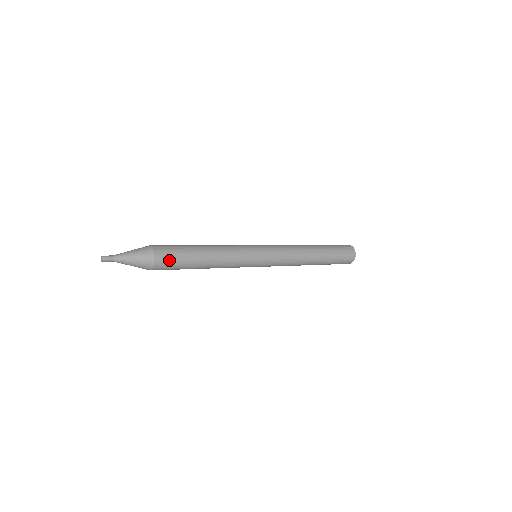
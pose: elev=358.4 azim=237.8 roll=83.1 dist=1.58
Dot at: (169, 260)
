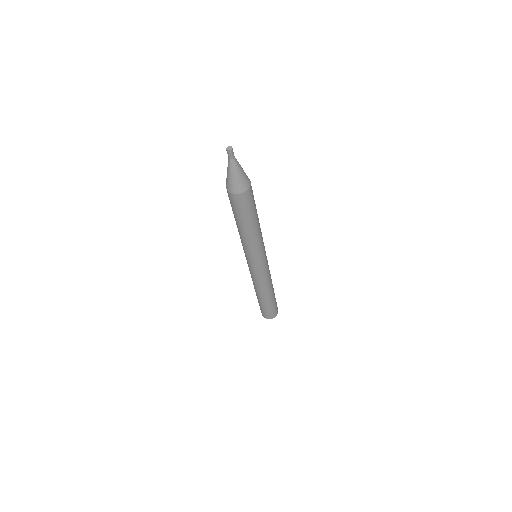
Dot at: (252, 196)
